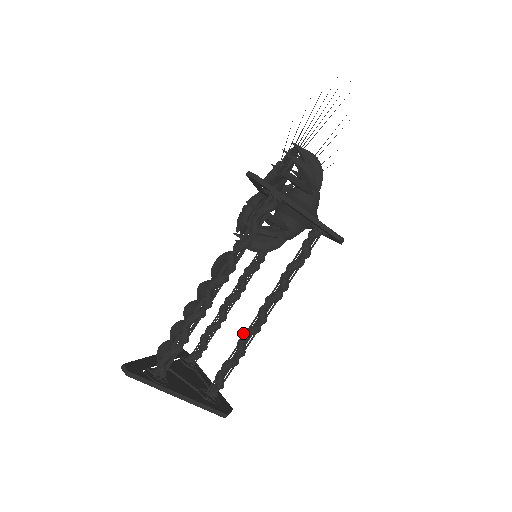
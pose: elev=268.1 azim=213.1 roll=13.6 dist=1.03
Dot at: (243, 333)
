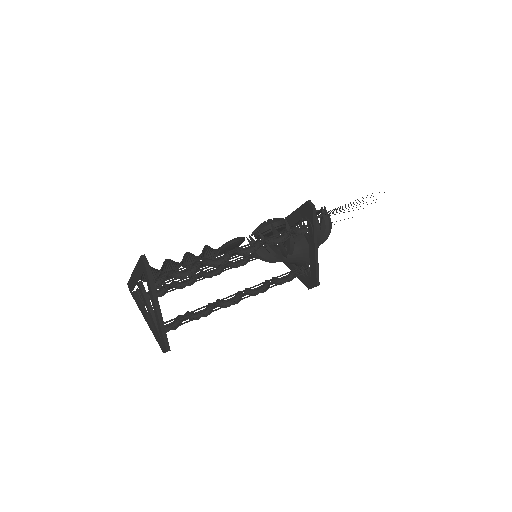
Dot at: (216, 300)
